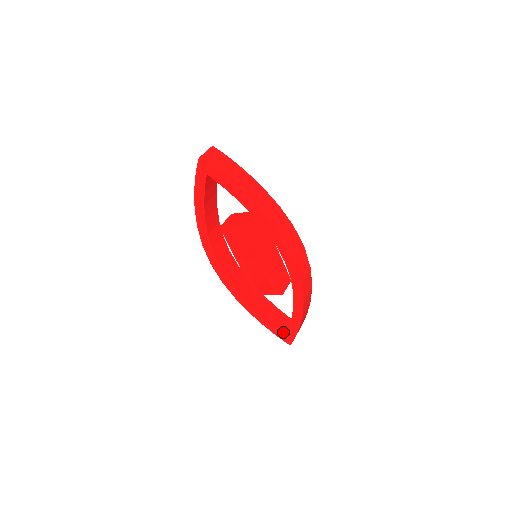
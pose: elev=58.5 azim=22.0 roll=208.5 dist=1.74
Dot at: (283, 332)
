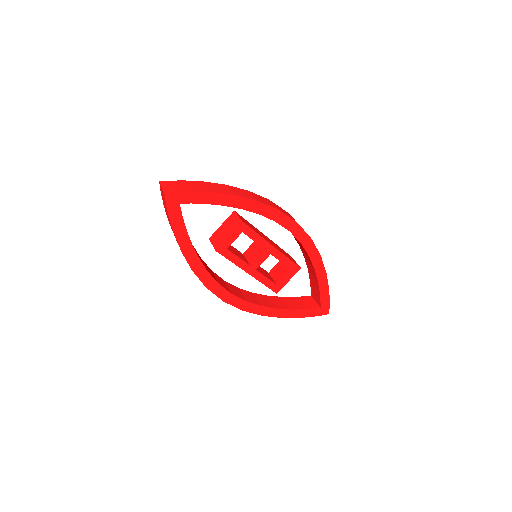
Dot at: (317, 307)
